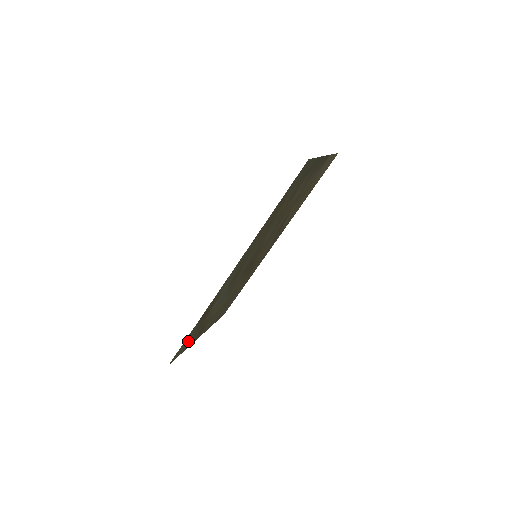
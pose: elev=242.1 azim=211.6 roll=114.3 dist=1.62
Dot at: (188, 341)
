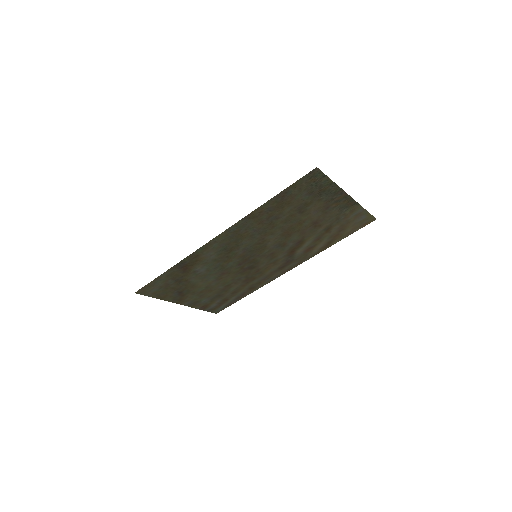
Dot at: (162, 287)
